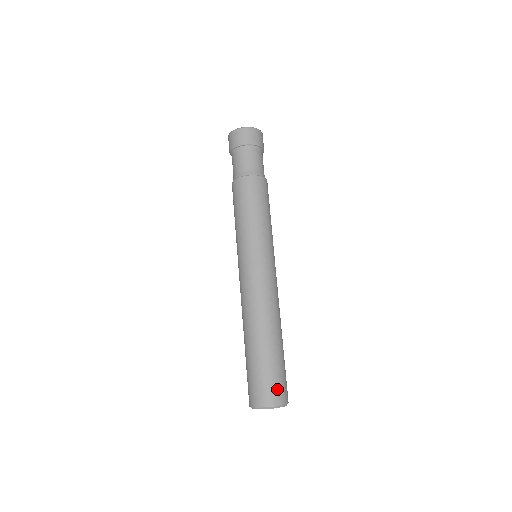
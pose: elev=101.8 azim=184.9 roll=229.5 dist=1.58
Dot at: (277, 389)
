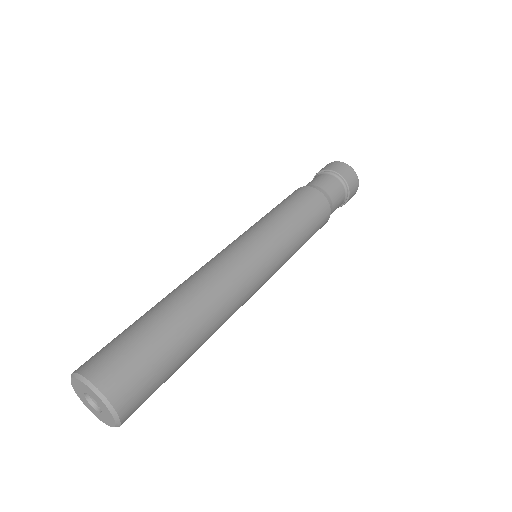
Dot at: (125, 372)
